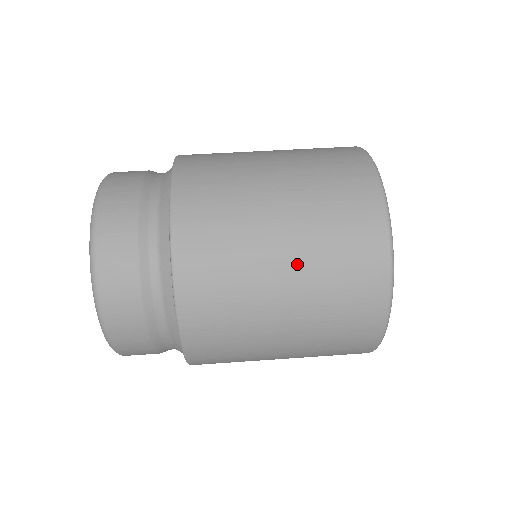
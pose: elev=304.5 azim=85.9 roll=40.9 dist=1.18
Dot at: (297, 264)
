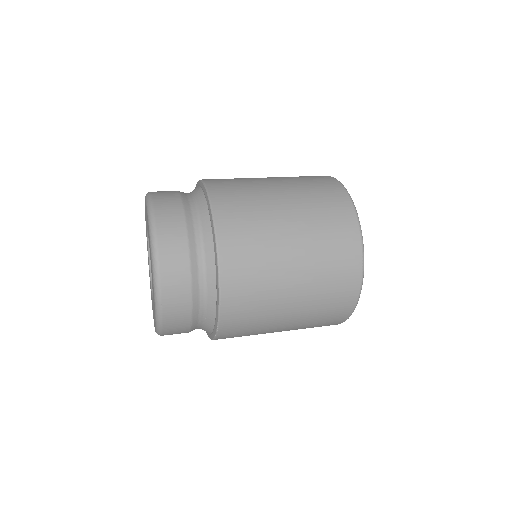
Dot at: (302, 242)
